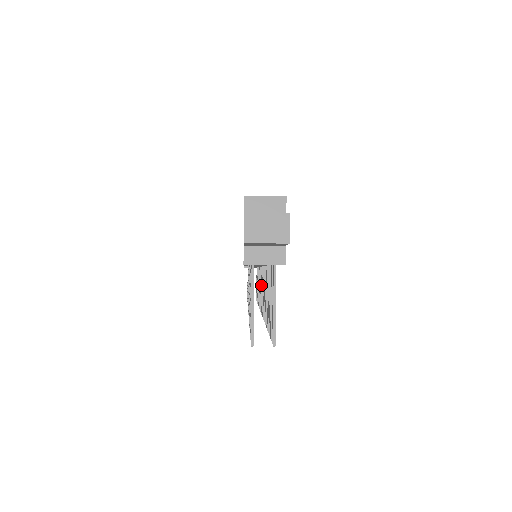
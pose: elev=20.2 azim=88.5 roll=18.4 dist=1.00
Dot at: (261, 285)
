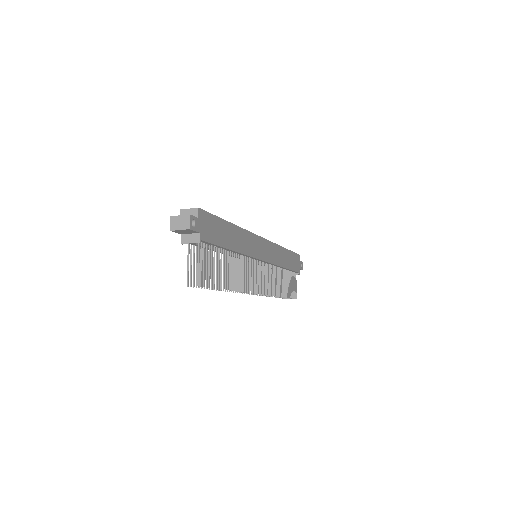
Dot at: occluded
